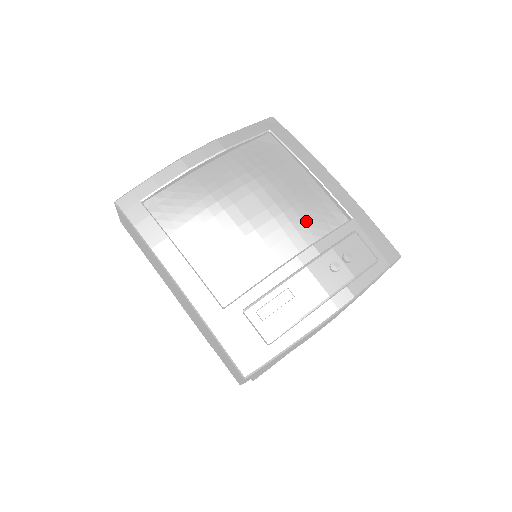
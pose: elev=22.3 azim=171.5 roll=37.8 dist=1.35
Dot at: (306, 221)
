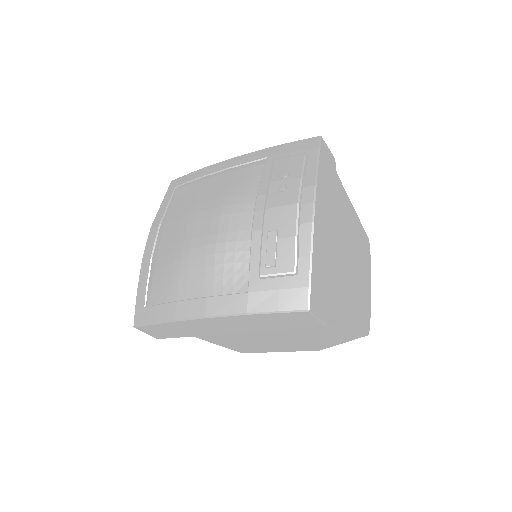
Dot at: (242, 193)
